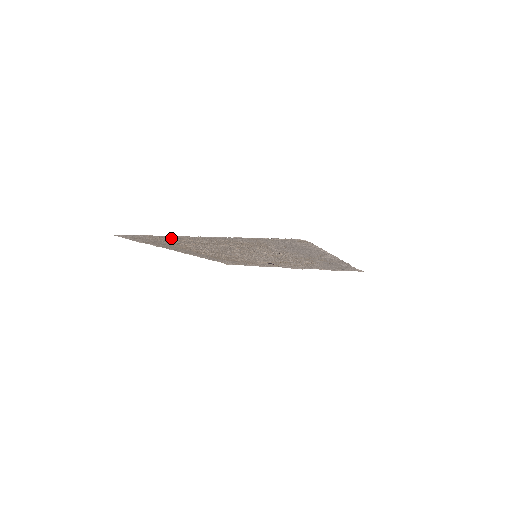
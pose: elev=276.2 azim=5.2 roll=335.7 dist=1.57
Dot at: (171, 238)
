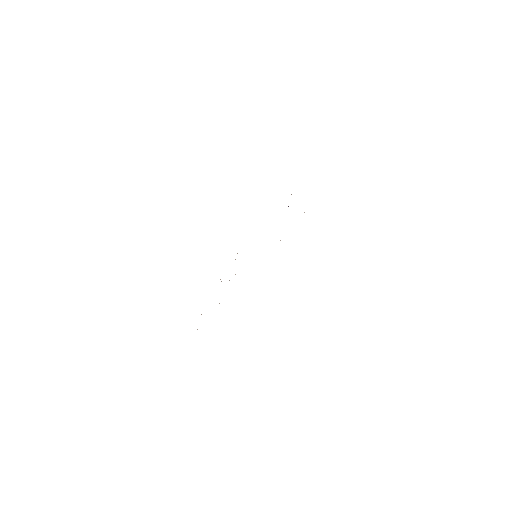
Dot at: occluded
